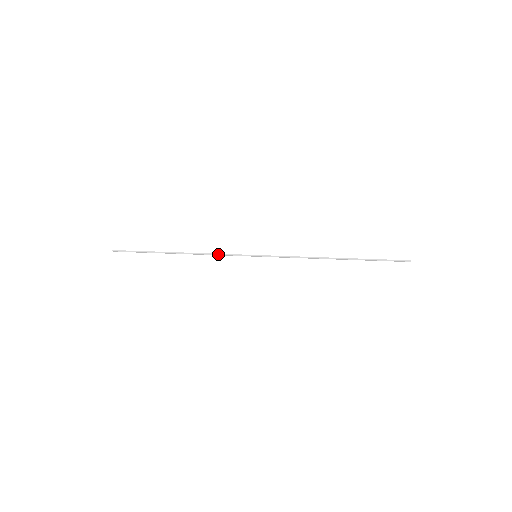
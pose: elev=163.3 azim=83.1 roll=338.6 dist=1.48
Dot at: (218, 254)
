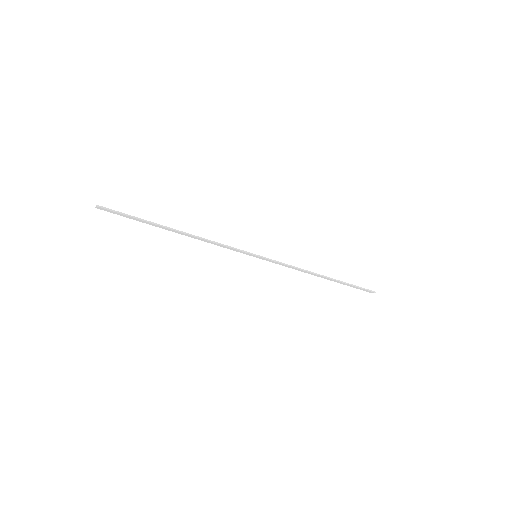
Dot at: (221, 244)
